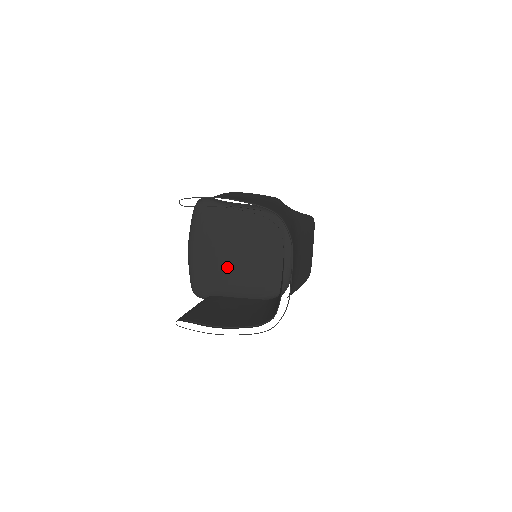
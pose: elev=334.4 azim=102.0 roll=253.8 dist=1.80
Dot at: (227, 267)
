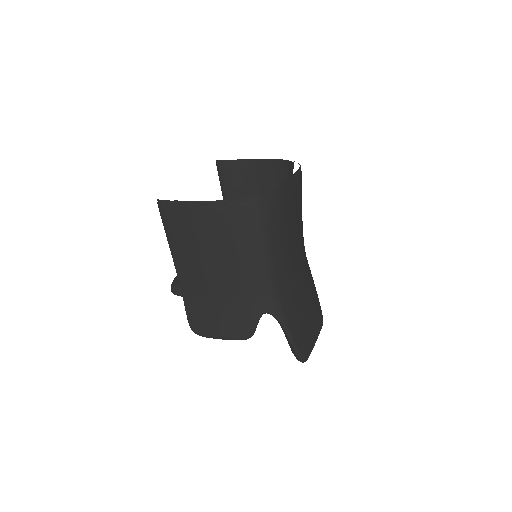
Dot at: occluded
